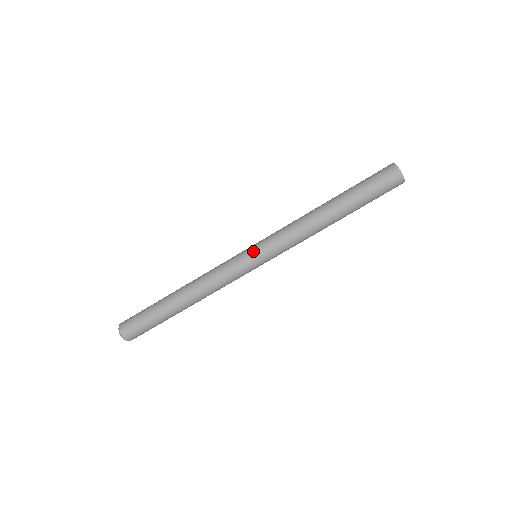
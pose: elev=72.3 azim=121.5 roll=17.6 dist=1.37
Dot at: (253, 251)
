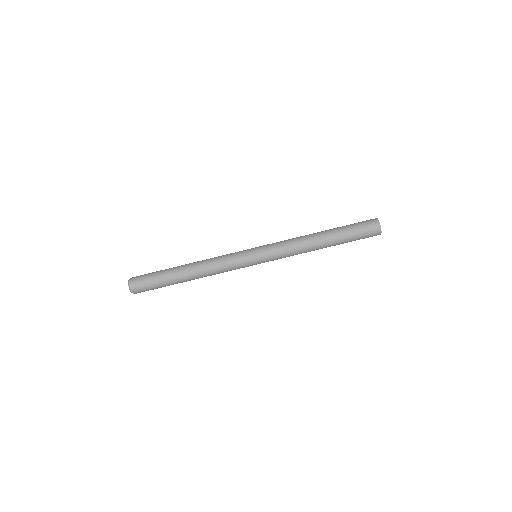
Dot at: (255, 250)
